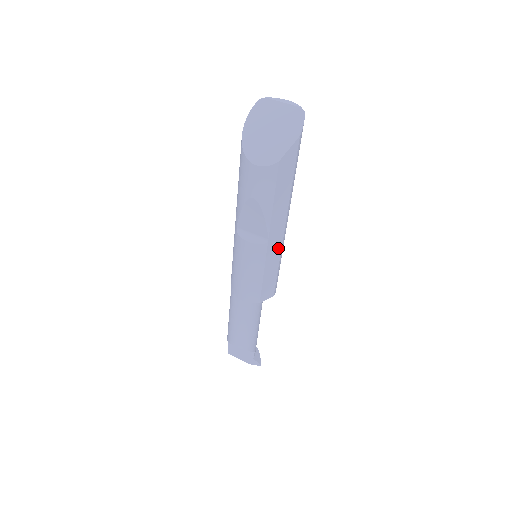
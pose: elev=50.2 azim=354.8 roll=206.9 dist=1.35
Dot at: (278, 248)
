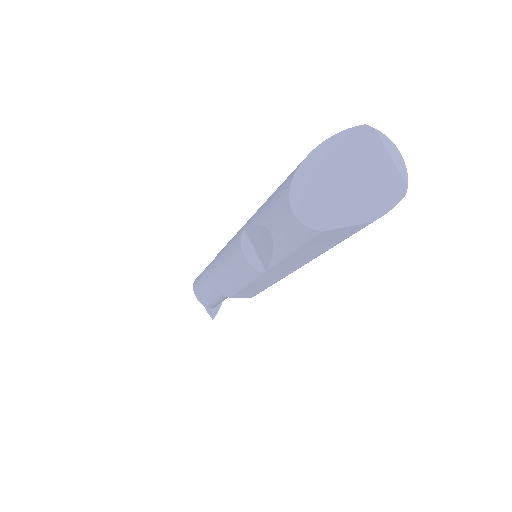
Dot at: (276, 278)
